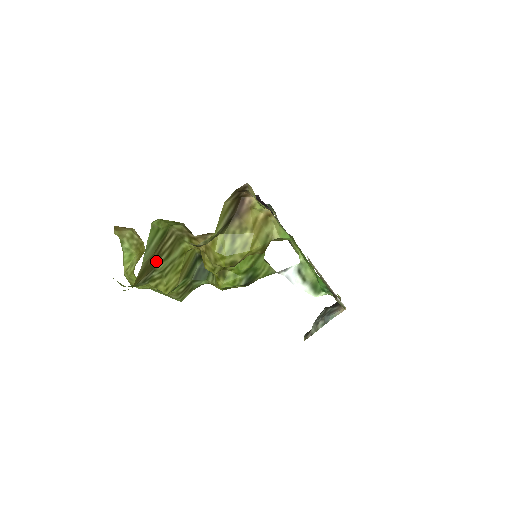
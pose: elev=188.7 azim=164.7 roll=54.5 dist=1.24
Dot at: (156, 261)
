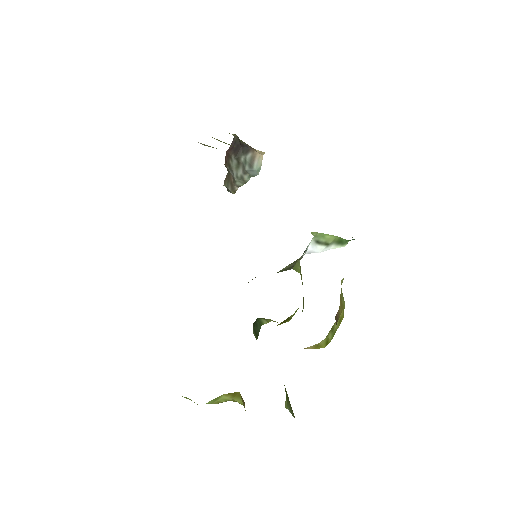
Dot at: occluded
